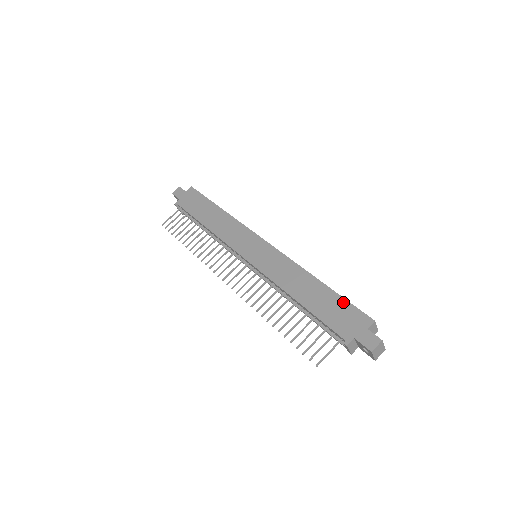
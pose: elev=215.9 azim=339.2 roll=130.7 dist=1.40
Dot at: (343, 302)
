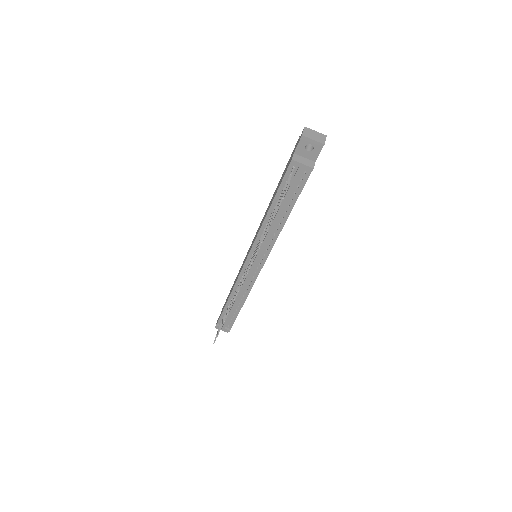
Dot at: (286, 166)
